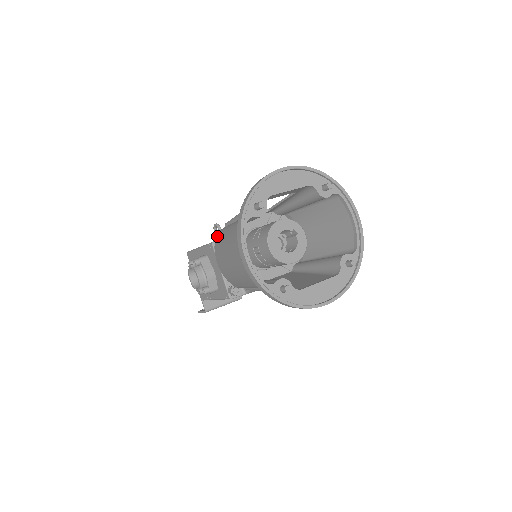
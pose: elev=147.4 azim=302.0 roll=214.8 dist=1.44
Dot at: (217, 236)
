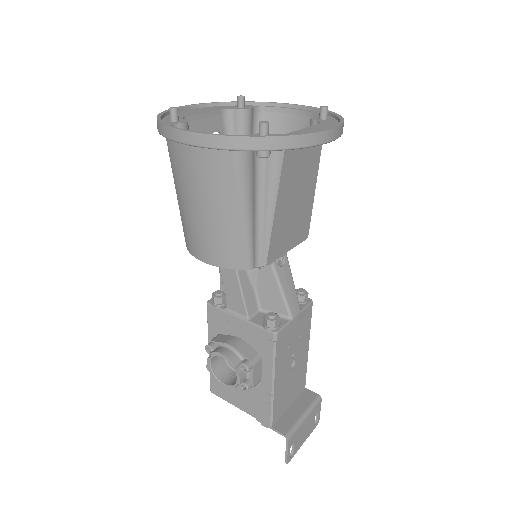
Dot at: occluded
